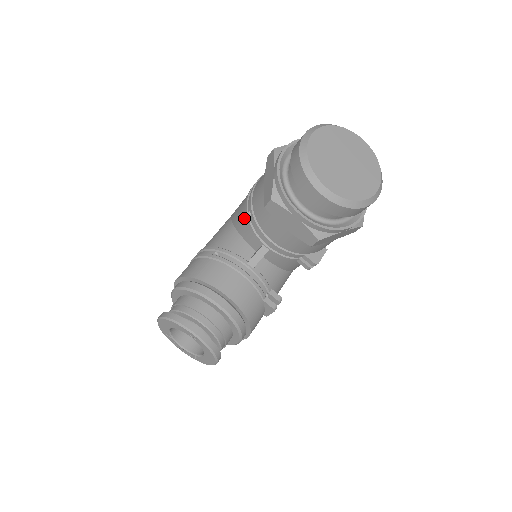
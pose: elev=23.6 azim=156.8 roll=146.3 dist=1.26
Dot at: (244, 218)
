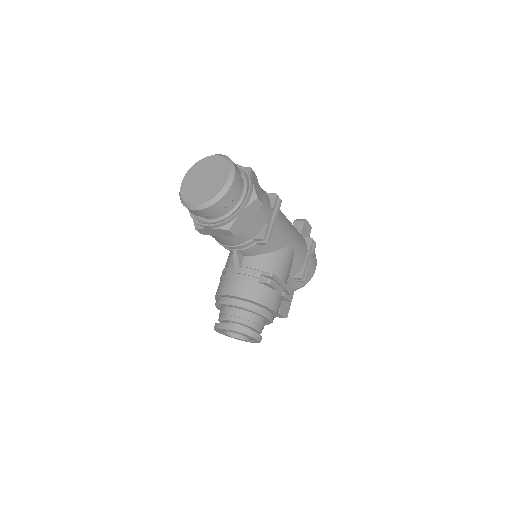
Dot at: occluded
